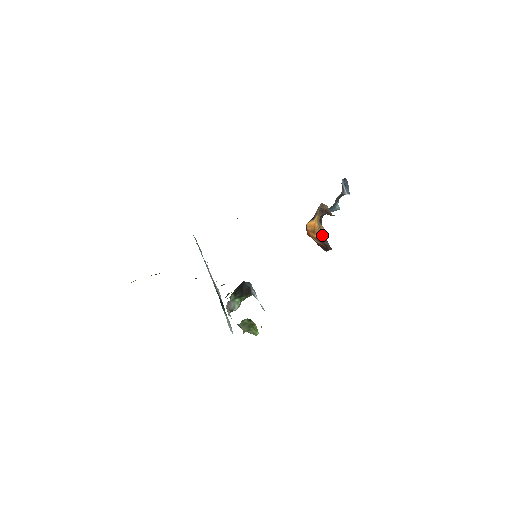
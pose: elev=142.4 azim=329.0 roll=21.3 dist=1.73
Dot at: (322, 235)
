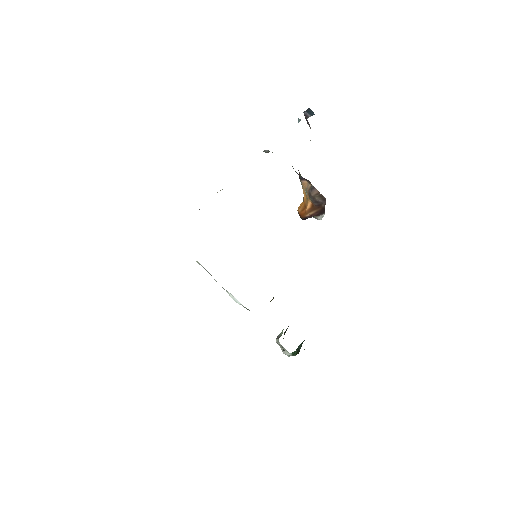
Dot at: (308, 190)
